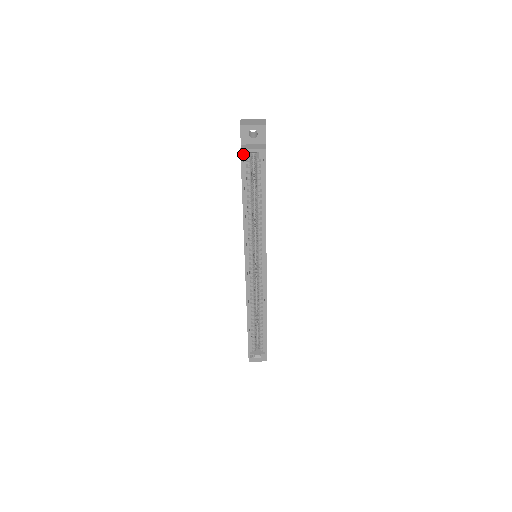
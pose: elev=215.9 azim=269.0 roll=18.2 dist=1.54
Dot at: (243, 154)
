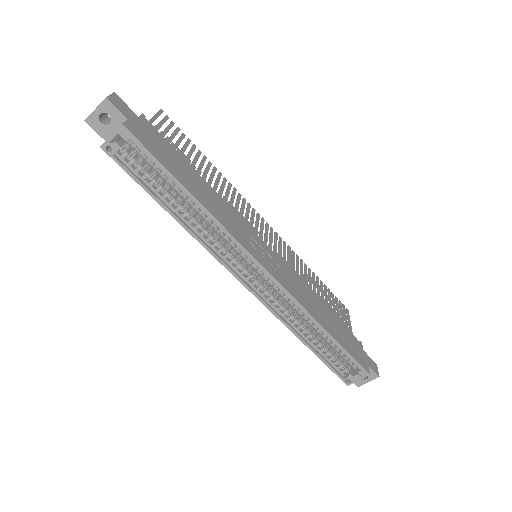
Dot at: (111, 150)
